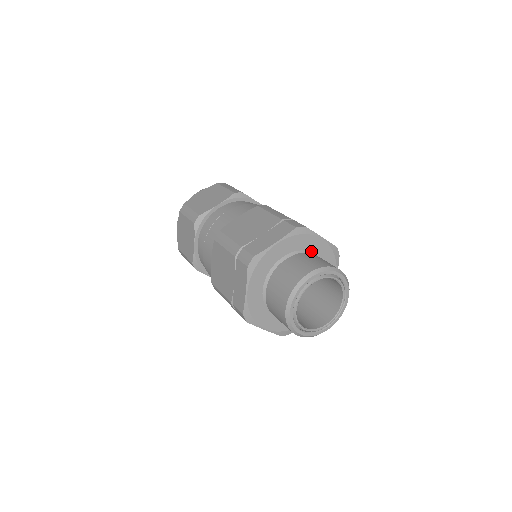
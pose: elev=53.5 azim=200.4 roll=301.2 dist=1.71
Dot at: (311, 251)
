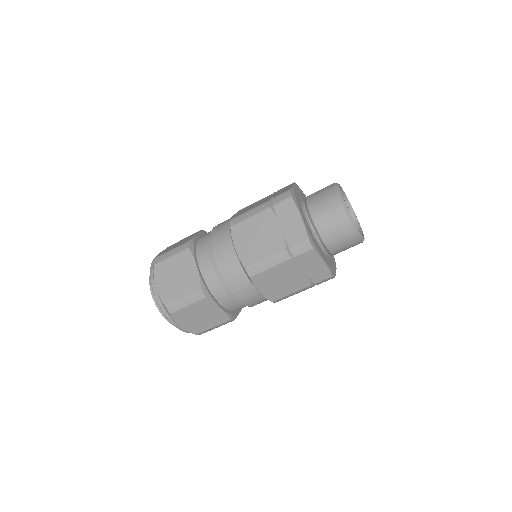
Dot at: occluded
